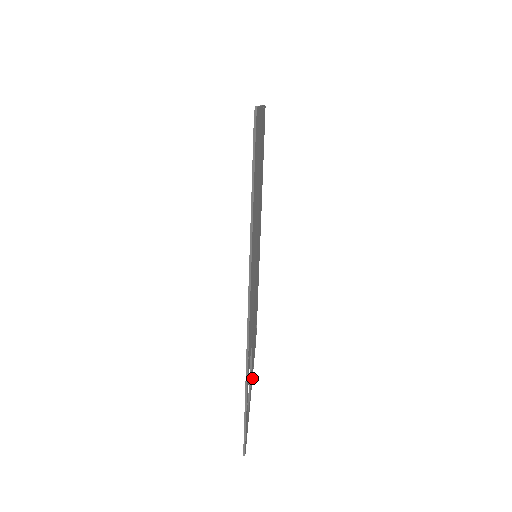
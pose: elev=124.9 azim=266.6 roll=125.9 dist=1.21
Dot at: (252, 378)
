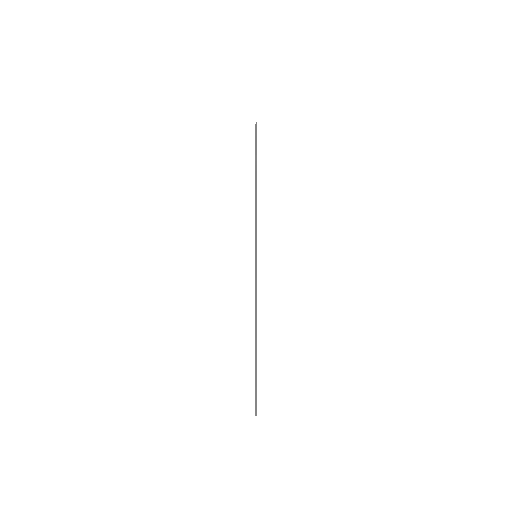
Dot at: occluded
